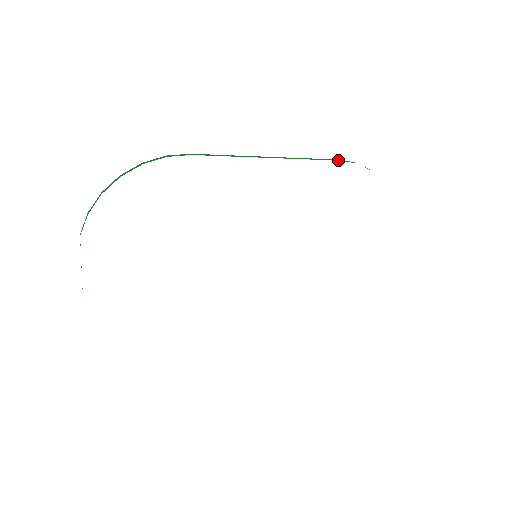
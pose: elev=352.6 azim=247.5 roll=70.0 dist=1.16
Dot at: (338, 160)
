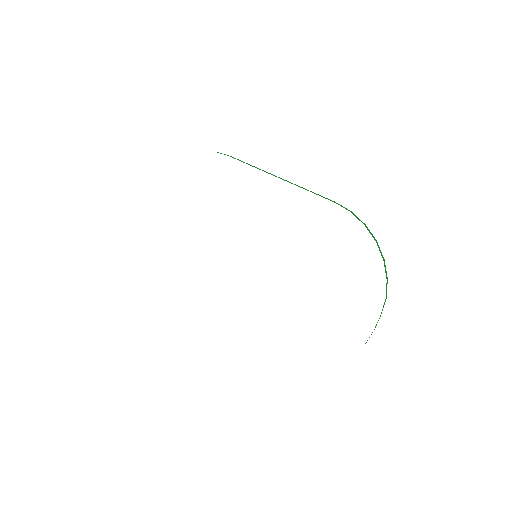
Dot at: (332, 201)
